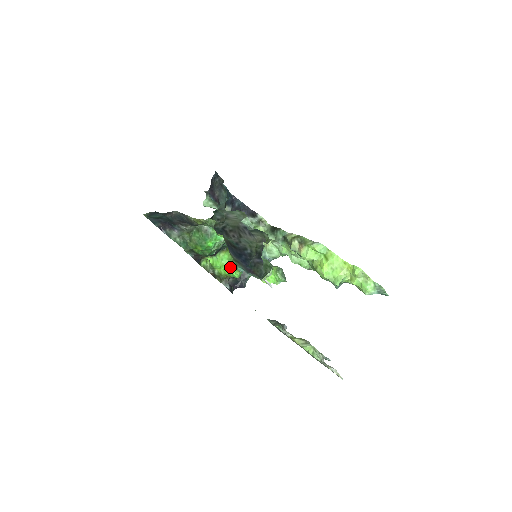
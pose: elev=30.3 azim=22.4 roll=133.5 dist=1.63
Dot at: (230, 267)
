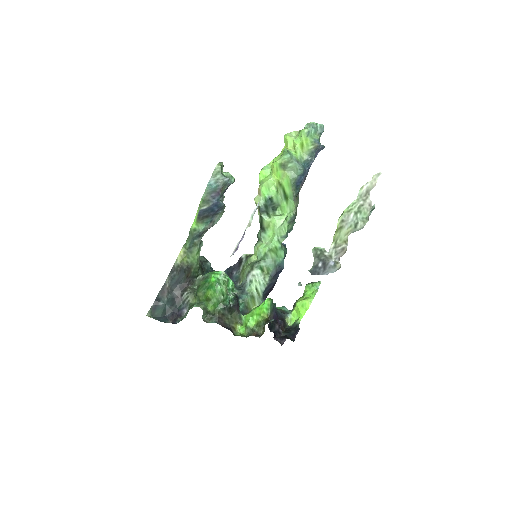
Dot at: (259, 306)
